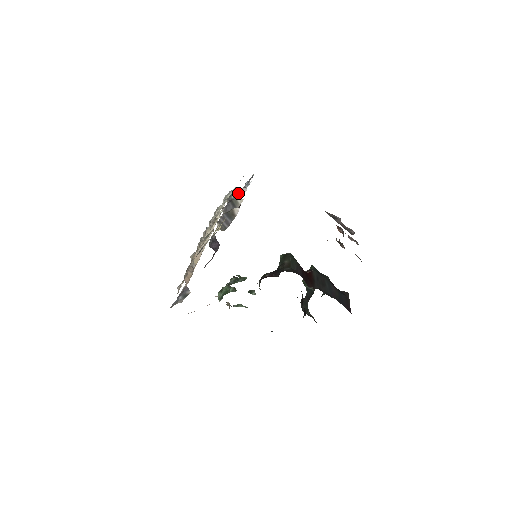
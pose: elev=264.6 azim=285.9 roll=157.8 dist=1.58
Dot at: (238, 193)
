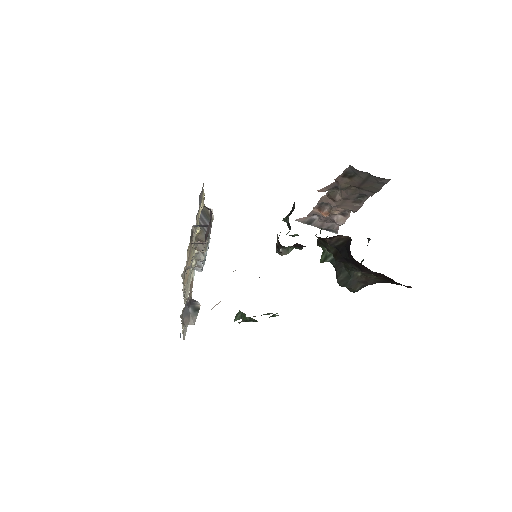
Dot at: occluded
